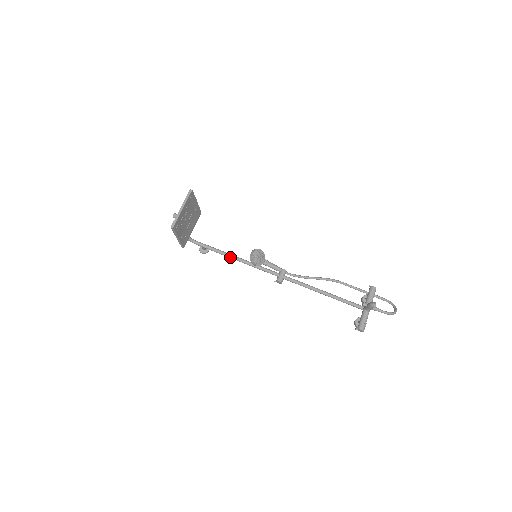
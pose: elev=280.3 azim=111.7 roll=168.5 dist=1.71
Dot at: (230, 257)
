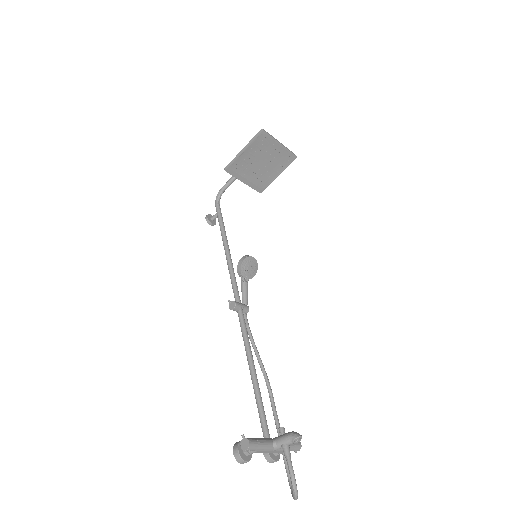
Dot at: (225, 242)
